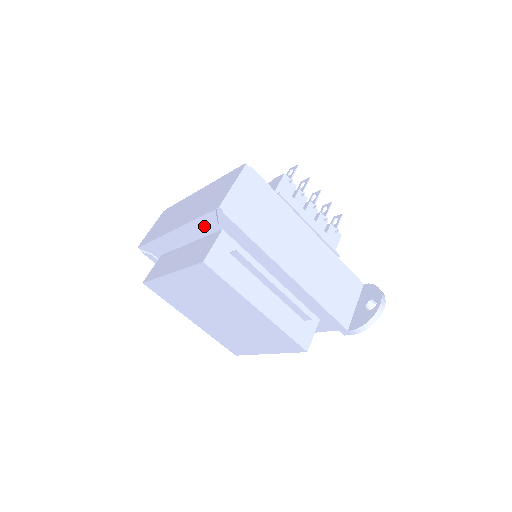
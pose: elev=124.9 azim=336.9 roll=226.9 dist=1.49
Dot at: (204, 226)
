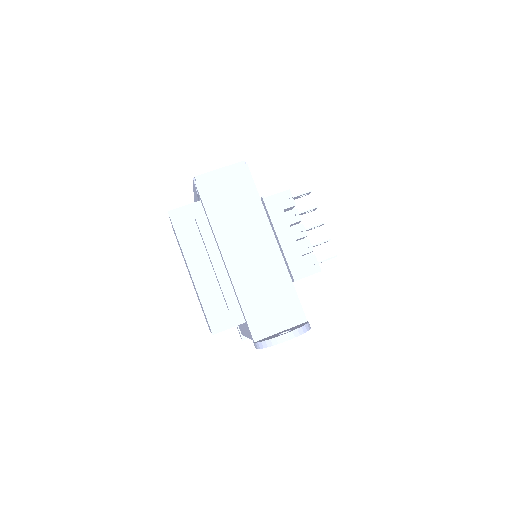
Dot at: (196, 194)
